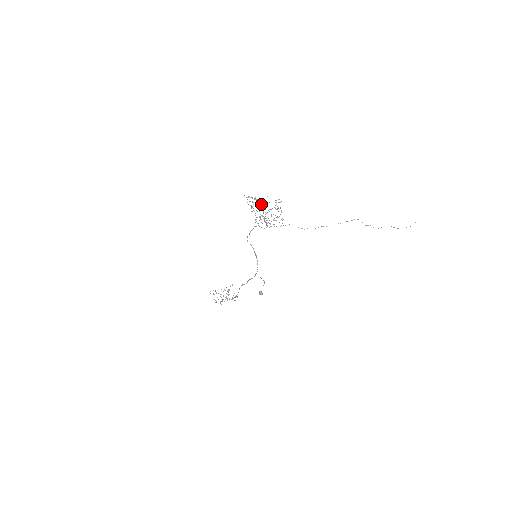
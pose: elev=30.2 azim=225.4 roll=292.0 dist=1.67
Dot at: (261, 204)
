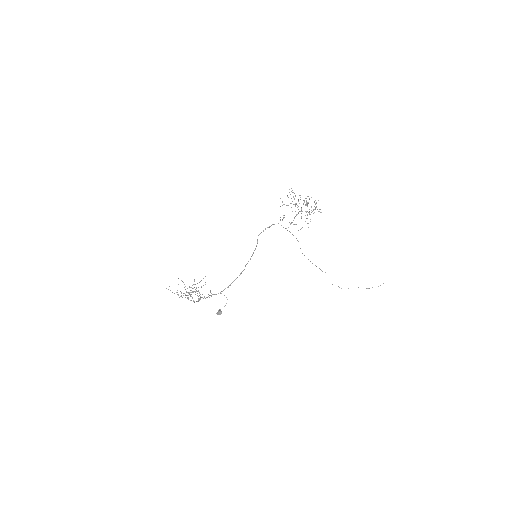
Dot at: (306, 198)
